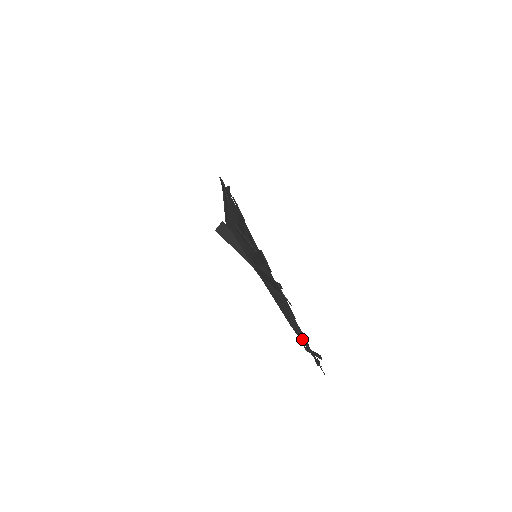
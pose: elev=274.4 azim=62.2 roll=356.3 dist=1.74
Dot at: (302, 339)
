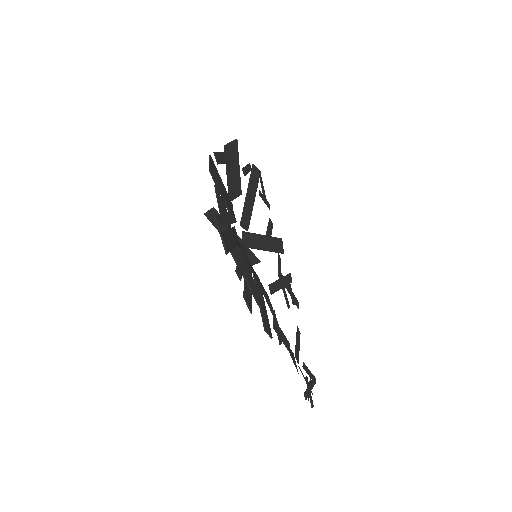
Dot at: occluded
